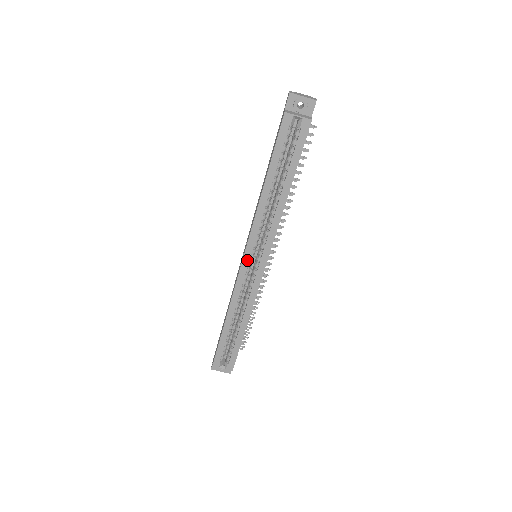
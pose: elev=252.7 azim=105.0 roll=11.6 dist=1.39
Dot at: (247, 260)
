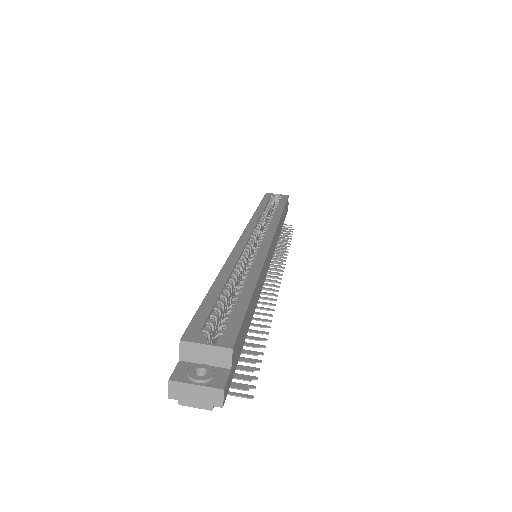
Dot at: (246, 237)
